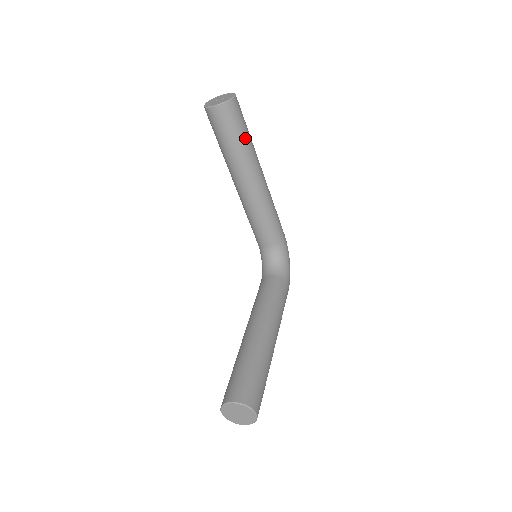
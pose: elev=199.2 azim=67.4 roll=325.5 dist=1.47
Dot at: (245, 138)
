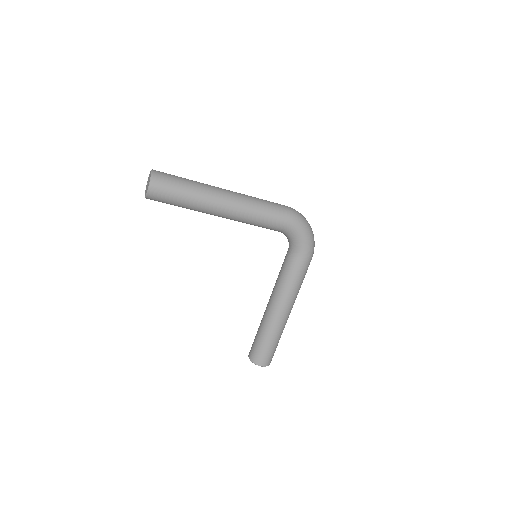
Dot at: (183, 202)
